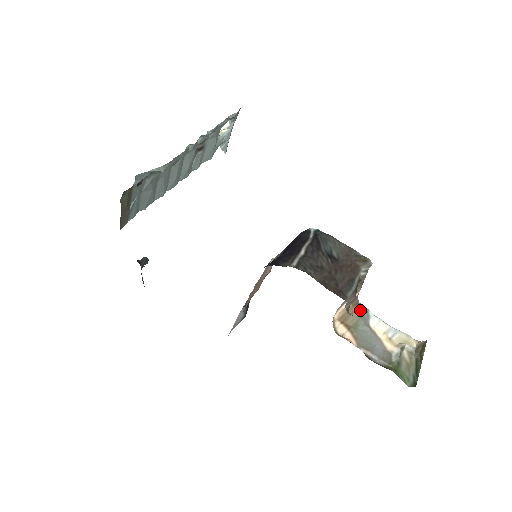
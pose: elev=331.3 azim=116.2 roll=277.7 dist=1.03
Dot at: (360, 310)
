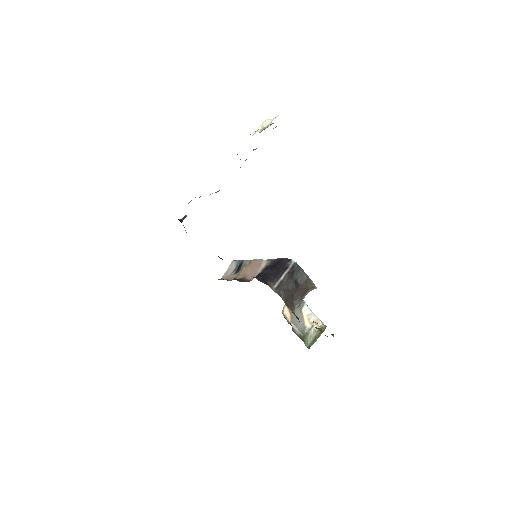
Dot at: occluded
